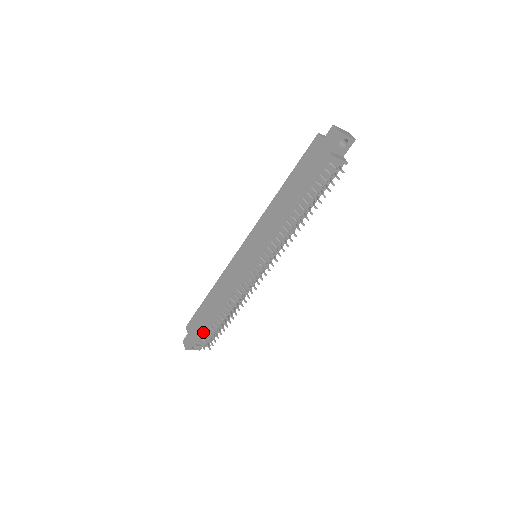
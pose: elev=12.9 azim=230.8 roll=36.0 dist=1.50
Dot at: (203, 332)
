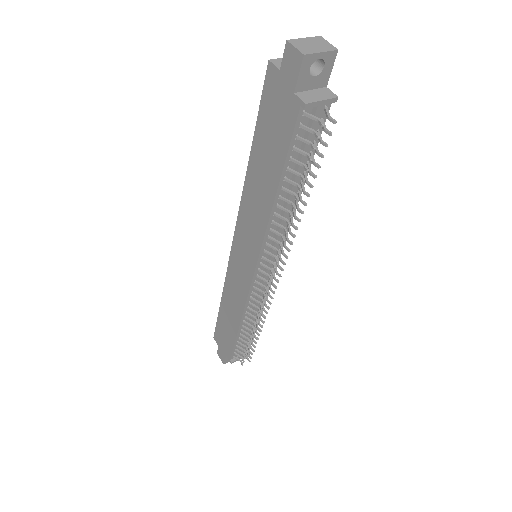
Dot at: (232, 349)
